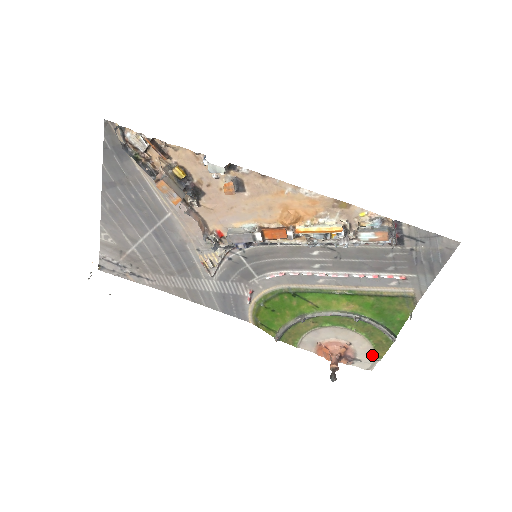
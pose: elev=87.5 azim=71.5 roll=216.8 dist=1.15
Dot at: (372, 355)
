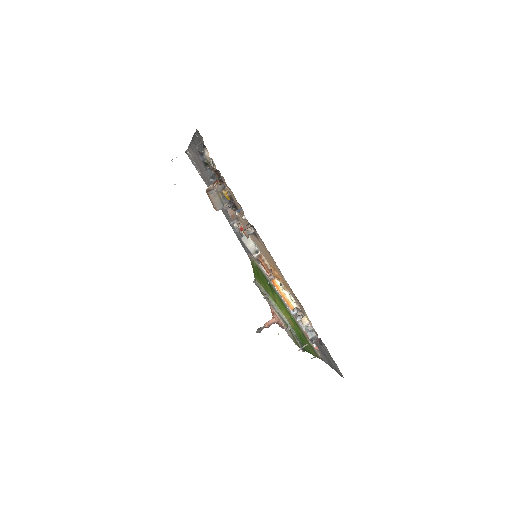
Dot at: occluded
